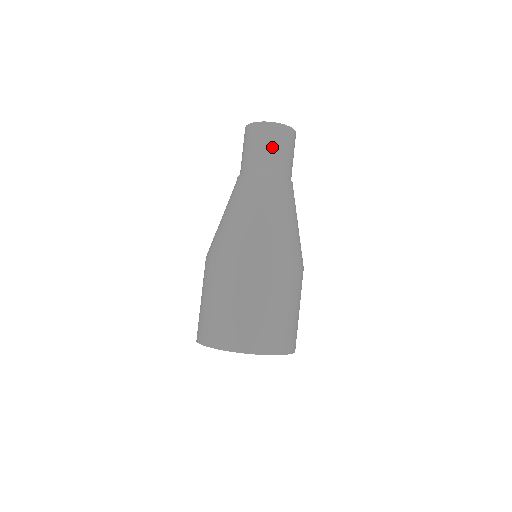
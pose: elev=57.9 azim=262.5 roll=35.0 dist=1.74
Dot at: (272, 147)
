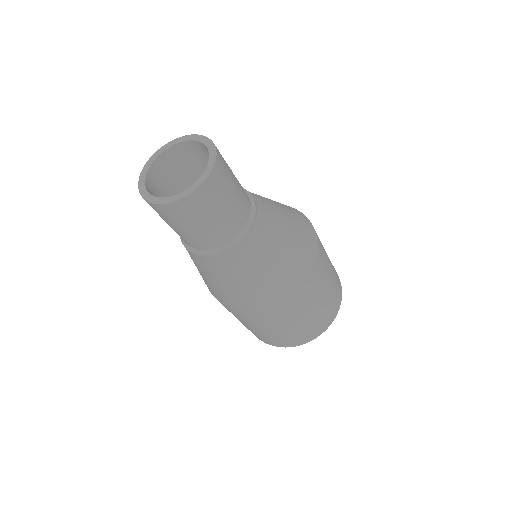
Dot at: (201, 224)
